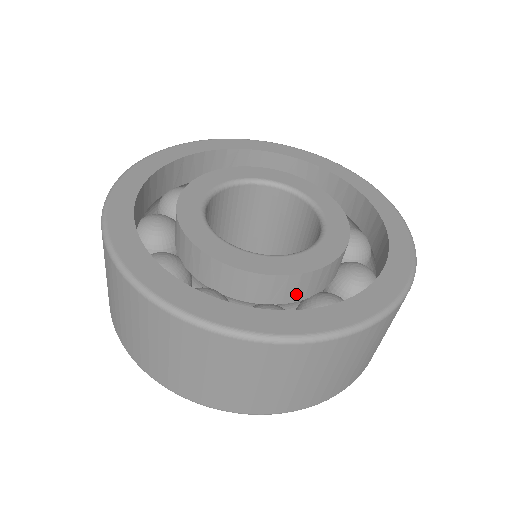
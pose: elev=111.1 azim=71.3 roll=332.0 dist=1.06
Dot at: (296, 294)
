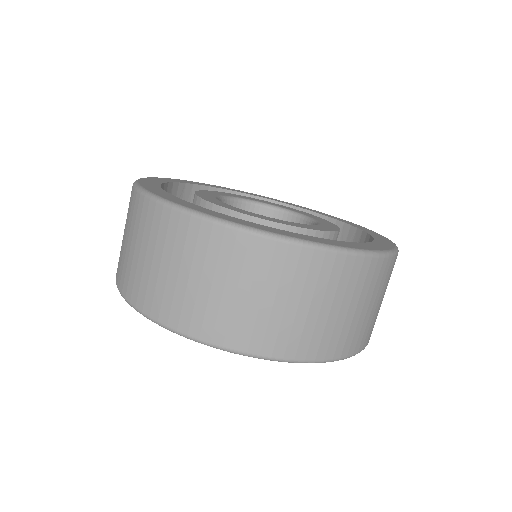
Dot at: occluded
